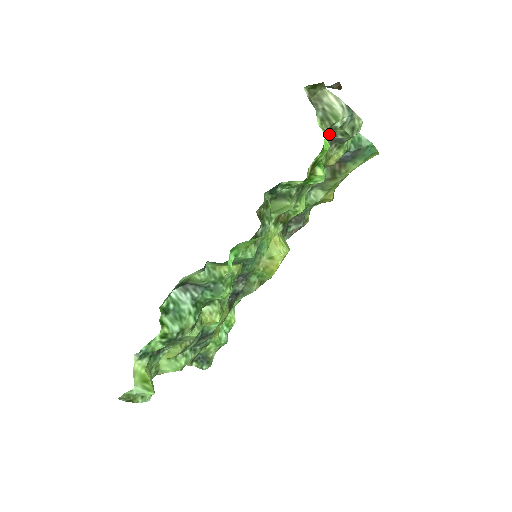
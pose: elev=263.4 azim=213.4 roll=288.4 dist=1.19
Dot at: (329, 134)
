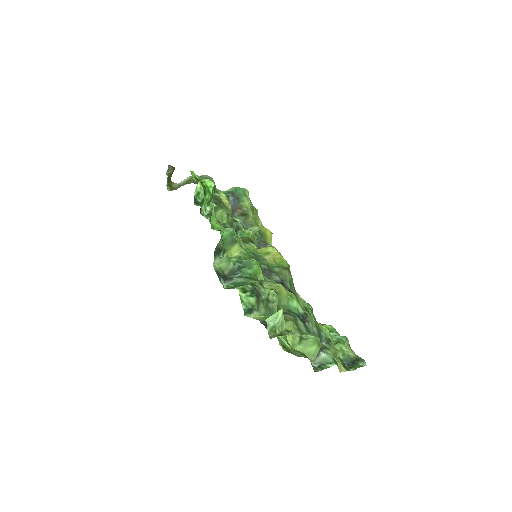
Dot at: occluded
